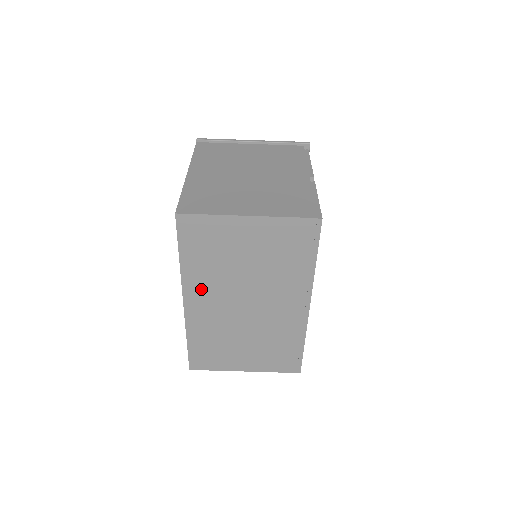
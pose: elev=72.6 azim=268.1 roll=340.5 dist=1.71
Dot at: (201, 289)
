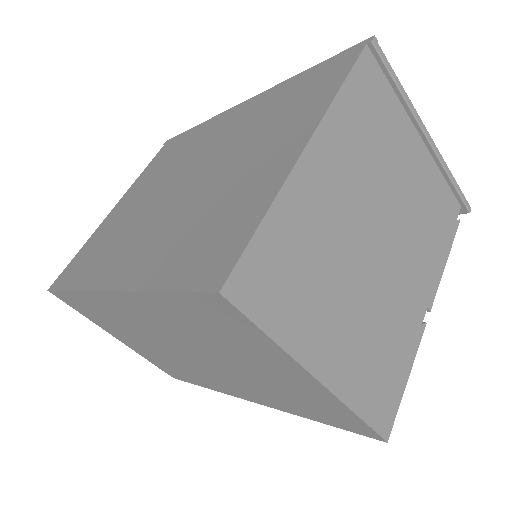
Dot at: (147, 312)
